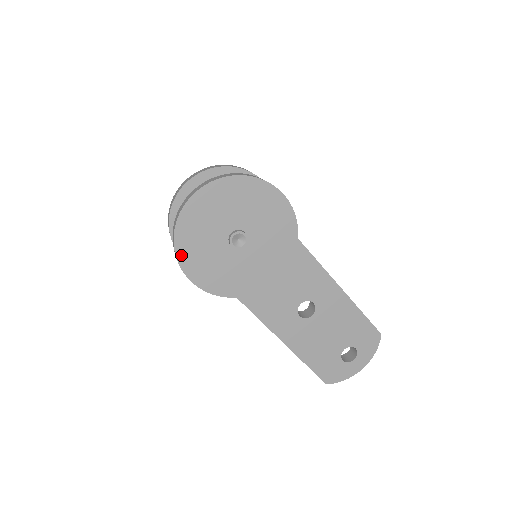
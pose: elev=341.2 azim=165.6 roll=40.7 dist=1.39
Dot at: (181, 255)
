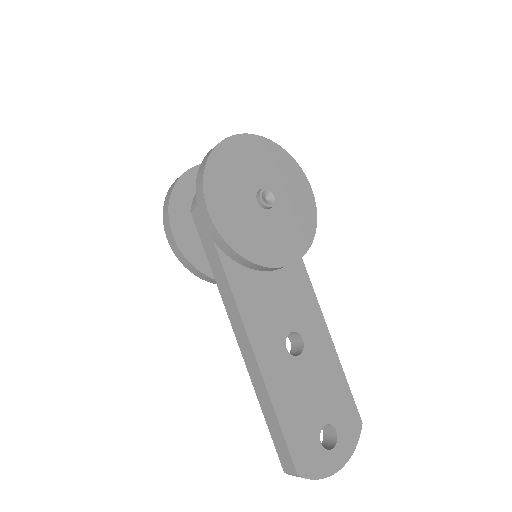
Dot at: (209, 178)
